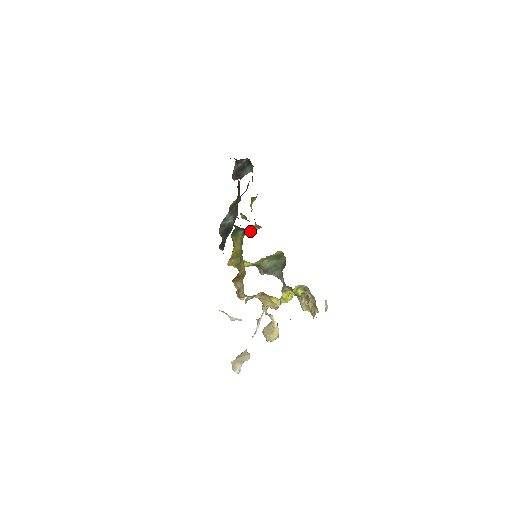
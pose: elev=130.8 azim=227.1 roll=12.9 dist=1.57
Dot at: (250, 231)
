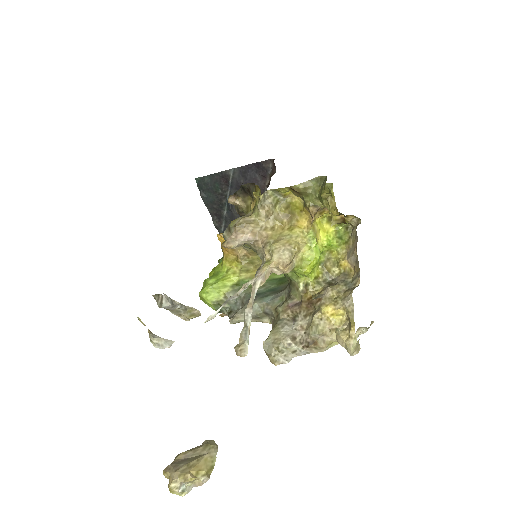
Dot at: (220, 314)
